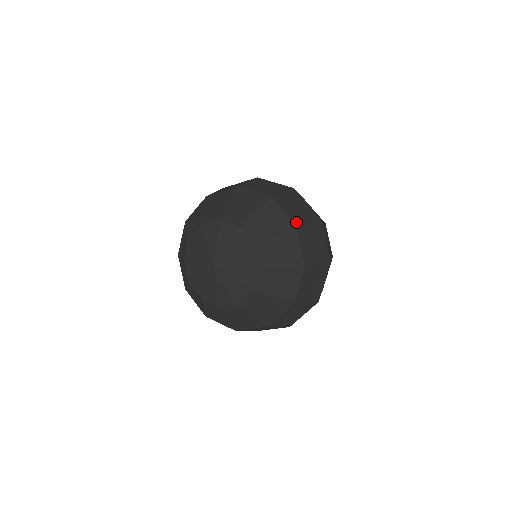
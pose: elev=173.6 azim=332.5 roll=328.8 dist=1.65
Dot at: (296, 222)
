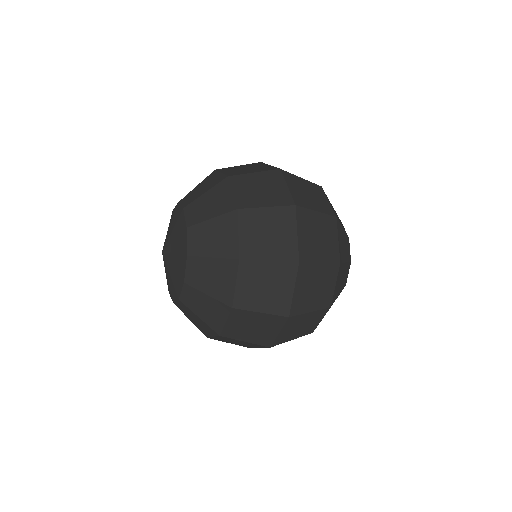
Dot at: (242, 204)
